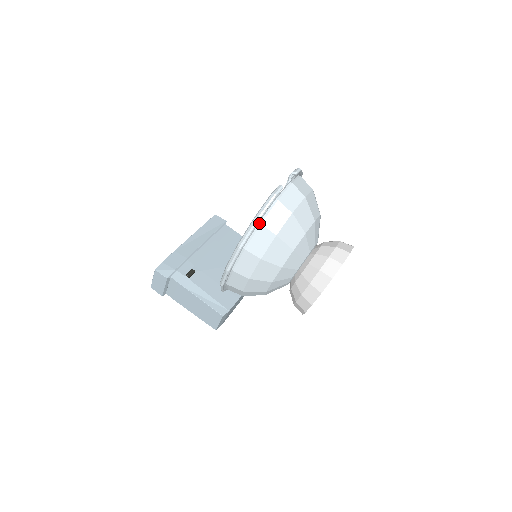
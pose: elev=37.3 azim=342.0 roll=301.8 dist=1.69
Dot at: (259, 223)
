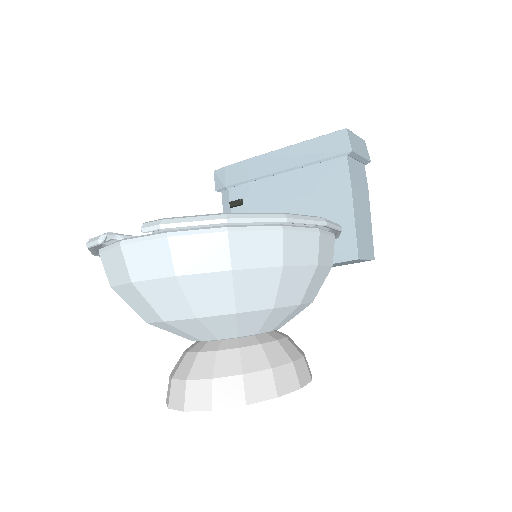
Dot at: occluded
